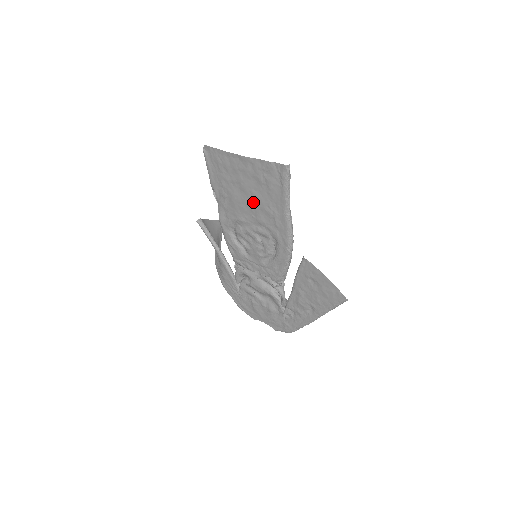
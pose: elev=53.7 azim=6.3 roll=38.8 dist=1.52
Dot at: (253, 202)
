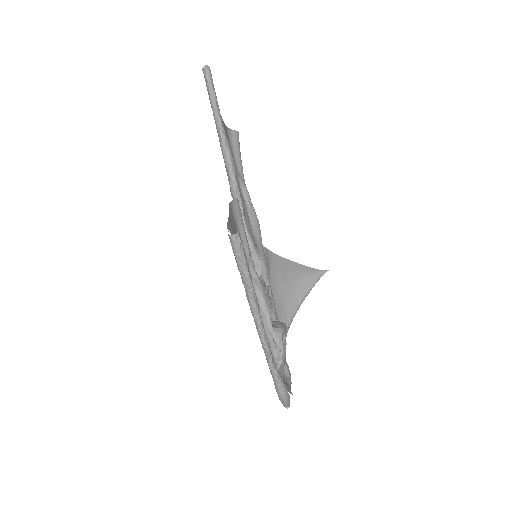
Dot at: occluded
